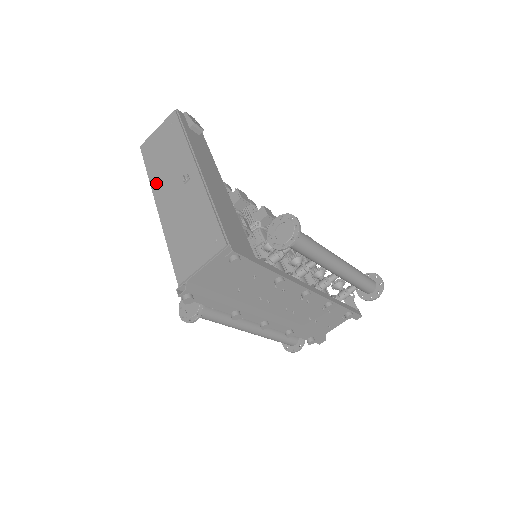
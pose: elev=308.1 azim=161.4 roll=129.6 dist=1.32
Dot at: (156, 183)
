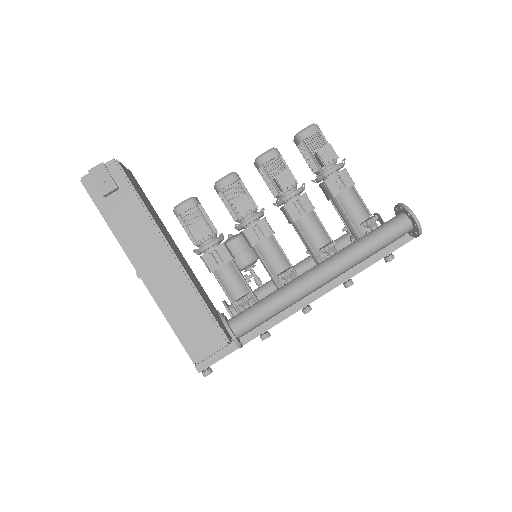
Dot at: occluded
